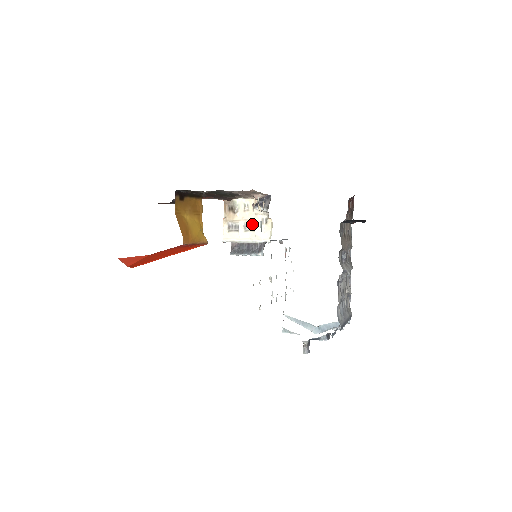
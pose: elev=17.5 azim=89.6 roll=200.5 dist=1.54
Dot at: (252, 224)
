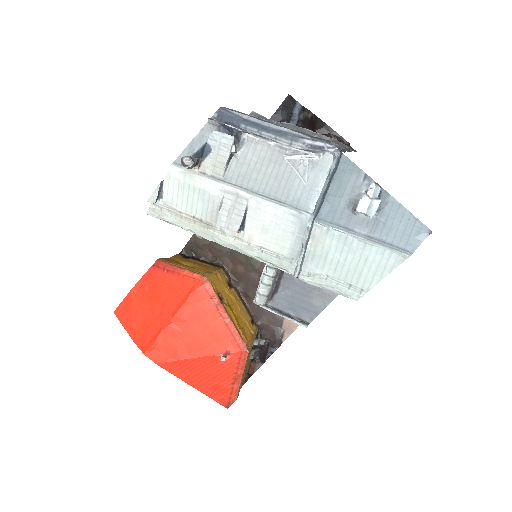
Dot at: occluded
